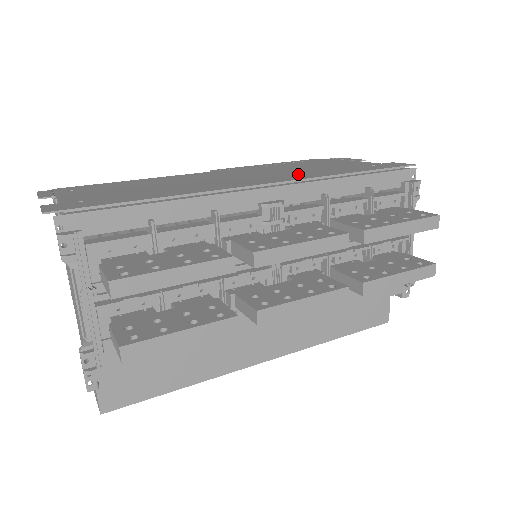
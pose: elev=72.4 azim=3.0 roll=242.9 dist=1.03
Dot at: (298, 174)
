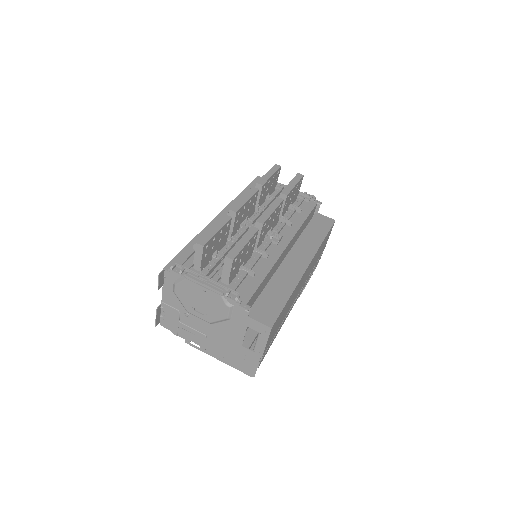
Dot at: occluded
